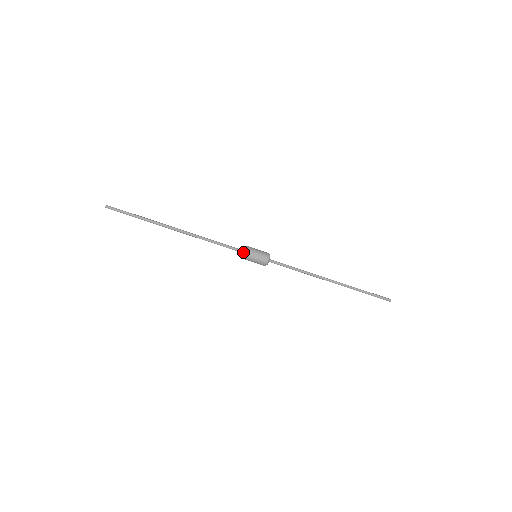
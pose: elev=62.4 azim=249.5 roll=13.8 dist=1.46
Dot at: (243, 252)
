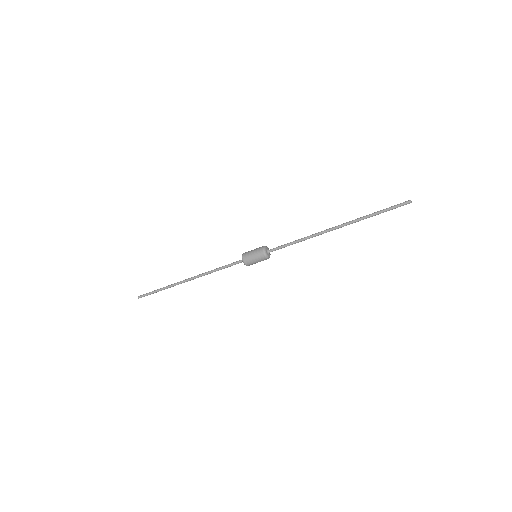
Dot at: (244, 264)
